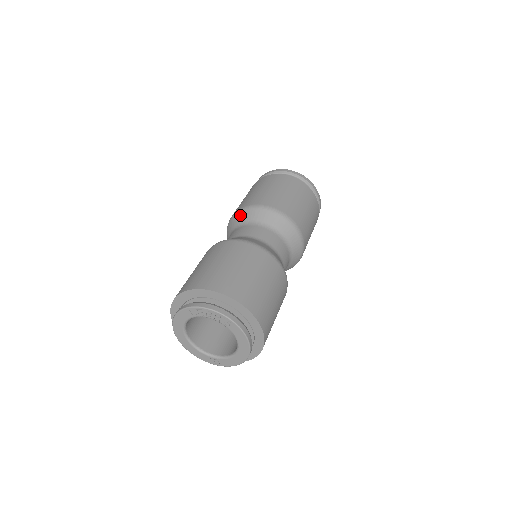
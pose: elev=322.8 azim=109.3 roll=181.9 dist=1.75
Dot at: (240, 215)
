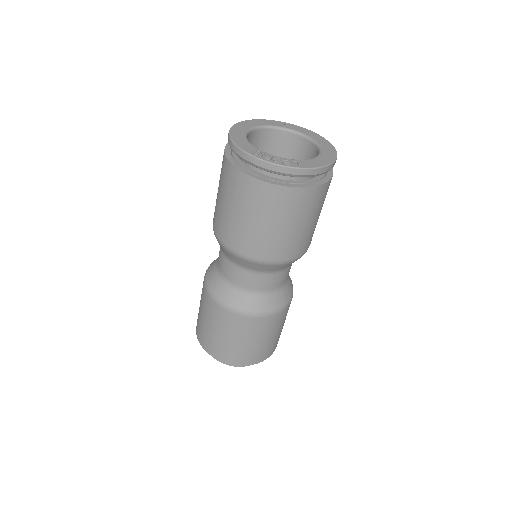
Dot at: (226, 252)
